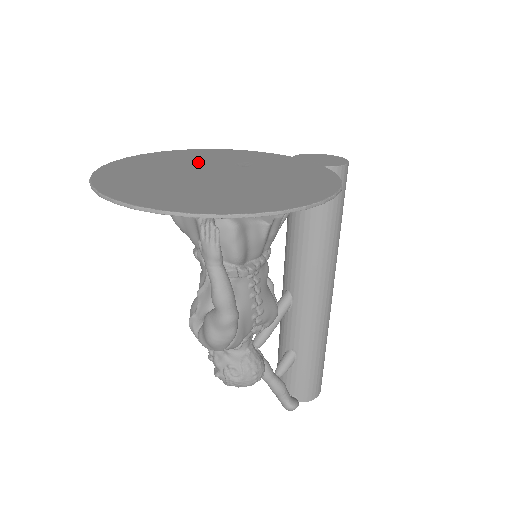
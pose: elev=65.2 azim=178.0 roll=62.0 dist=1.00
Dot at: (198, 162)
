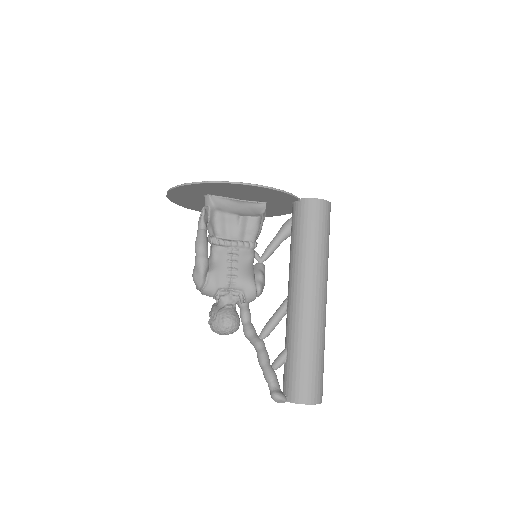
Dot at: occluded
